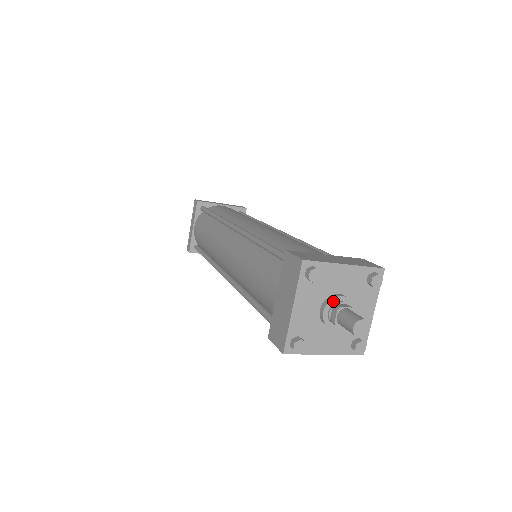
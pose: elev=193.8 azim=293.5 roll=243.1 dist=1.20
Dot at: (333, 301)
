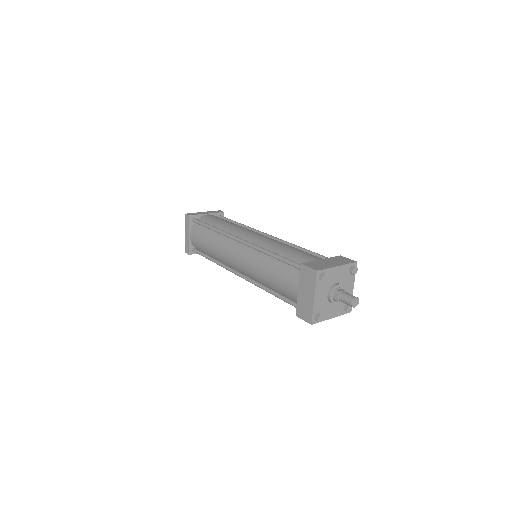
Dot at: (334, 289)
